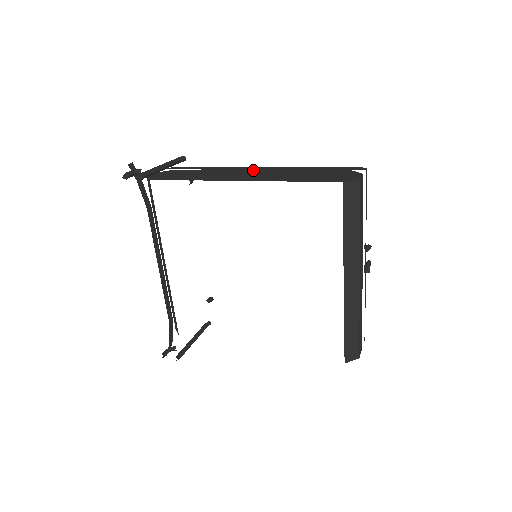
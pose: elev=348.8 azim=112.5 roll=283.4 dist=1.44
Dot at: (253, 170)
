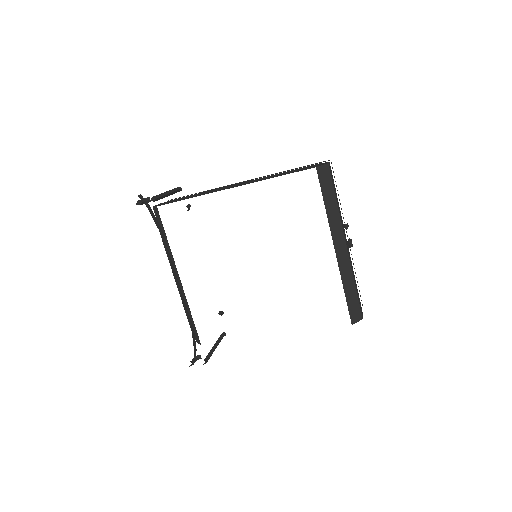
Dot at: occluded
